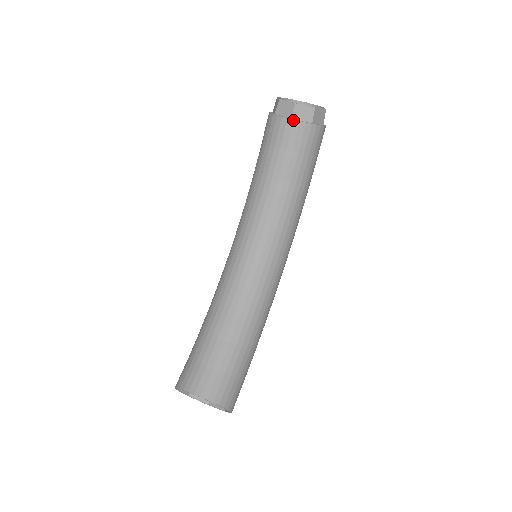
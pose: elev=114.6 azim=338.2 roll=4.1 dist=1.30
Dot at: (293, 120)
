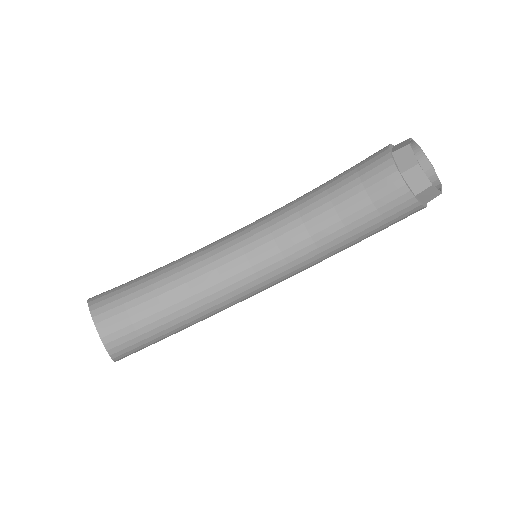
Dot at: (401, 177)
